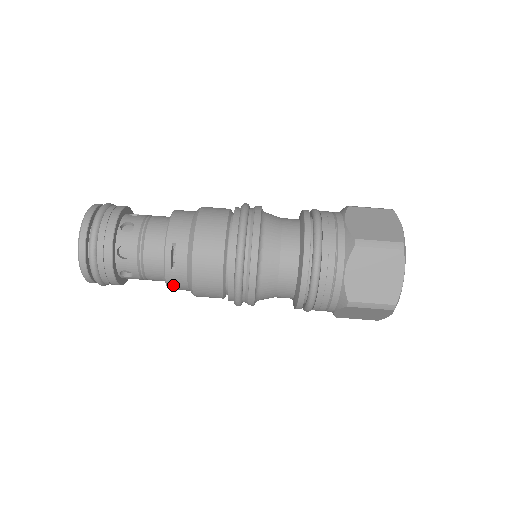
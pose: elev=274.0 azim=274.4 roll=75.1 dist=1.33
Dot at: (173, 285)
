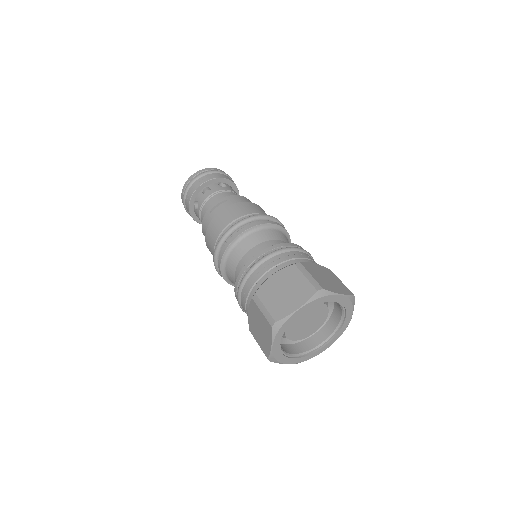
Dot at: (204, 224)
